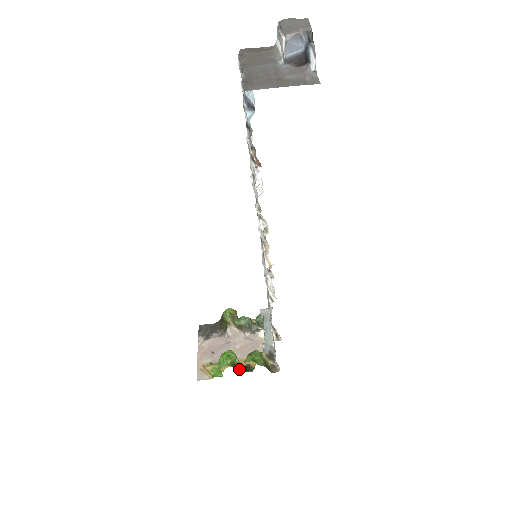
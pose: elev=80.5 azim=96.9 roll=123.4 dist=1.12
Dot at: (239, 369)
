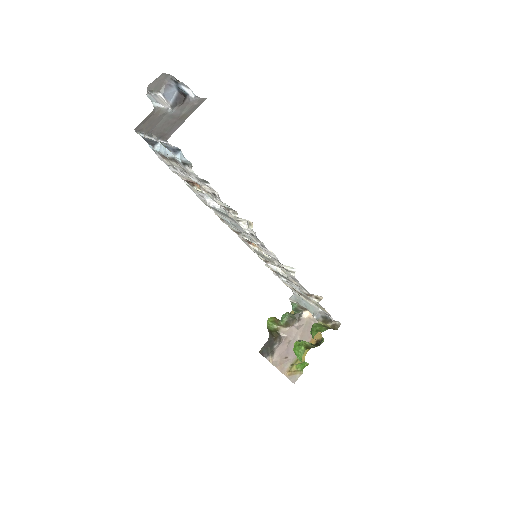
Dot at: (314, 347)
